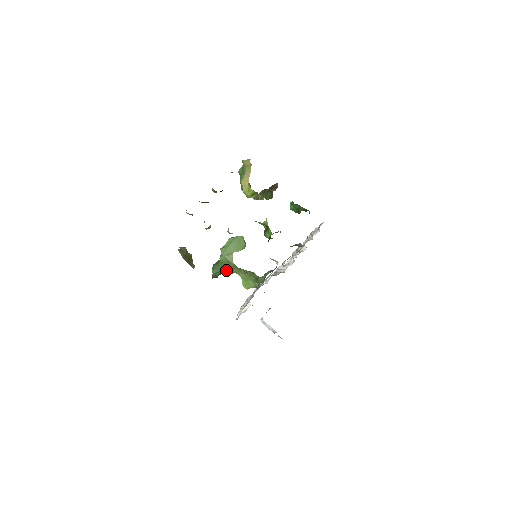
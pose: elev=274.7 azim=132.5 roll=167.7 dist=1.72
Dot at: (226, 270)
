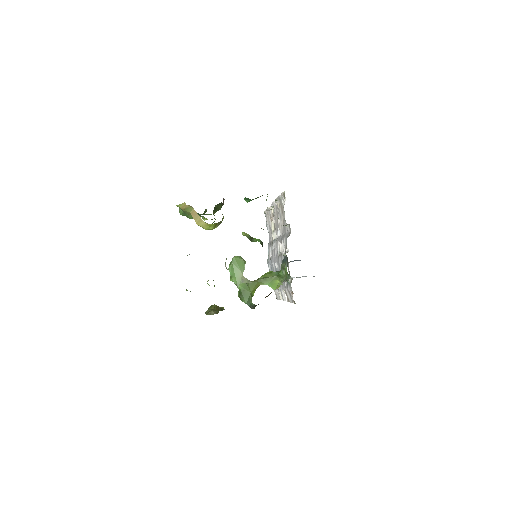
Dot at: (252, 292)
